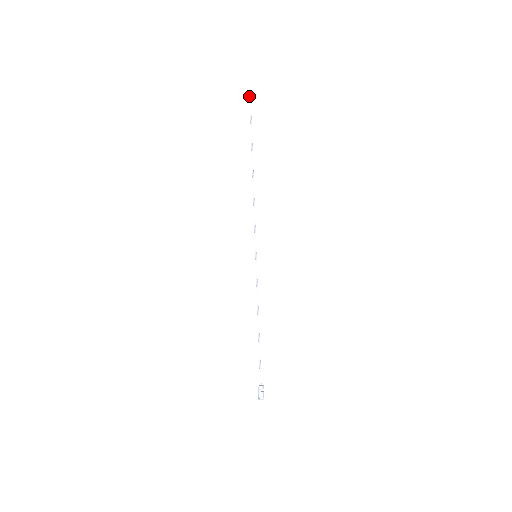
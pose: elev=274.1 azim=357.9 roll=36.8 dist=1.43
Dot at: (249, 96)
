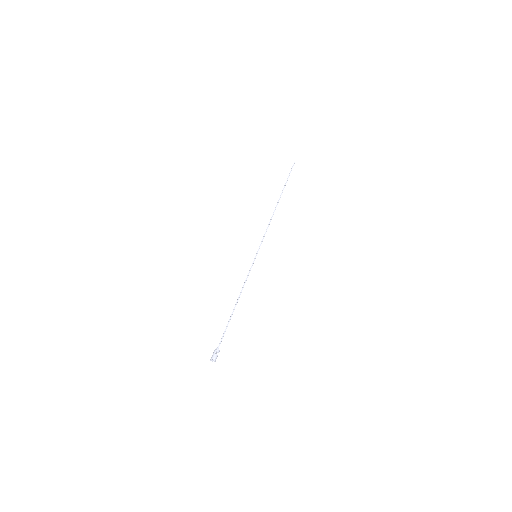
Dot at: (293, 164)
